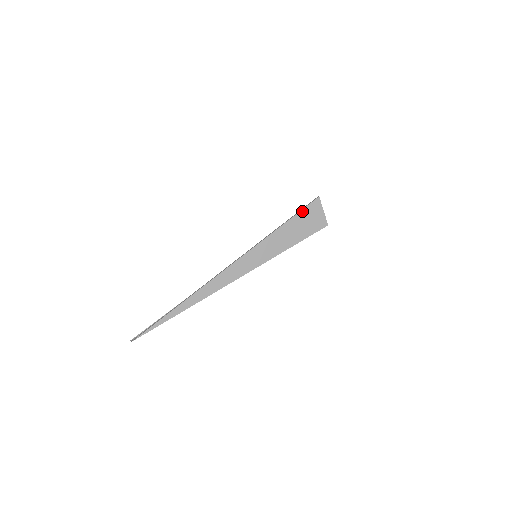
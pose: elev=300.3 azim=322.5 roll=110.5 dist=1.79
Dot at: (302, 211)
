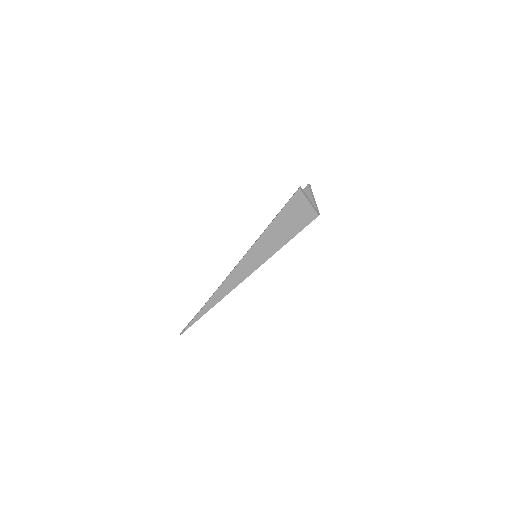
Dot at: (285, 207)
